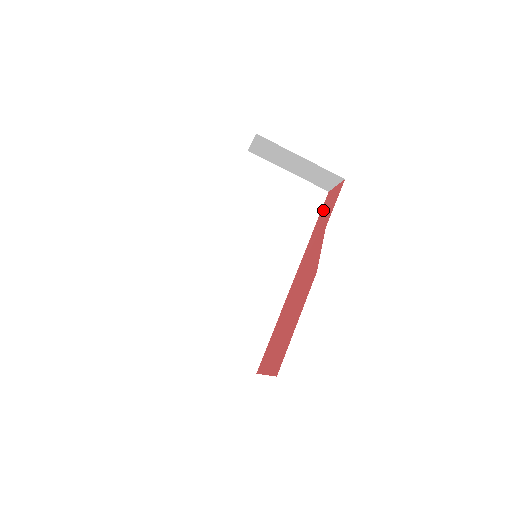
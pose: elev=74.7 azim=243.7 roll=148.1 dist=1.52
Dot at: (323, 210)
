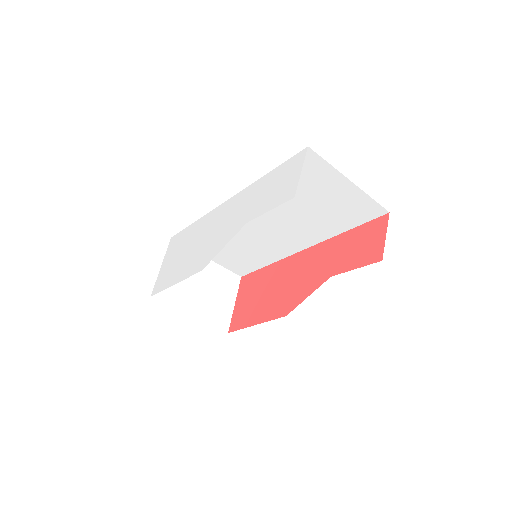
Dot at: (362, 232)
